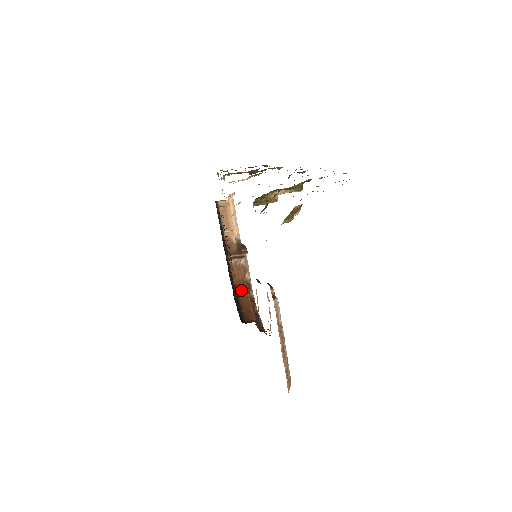
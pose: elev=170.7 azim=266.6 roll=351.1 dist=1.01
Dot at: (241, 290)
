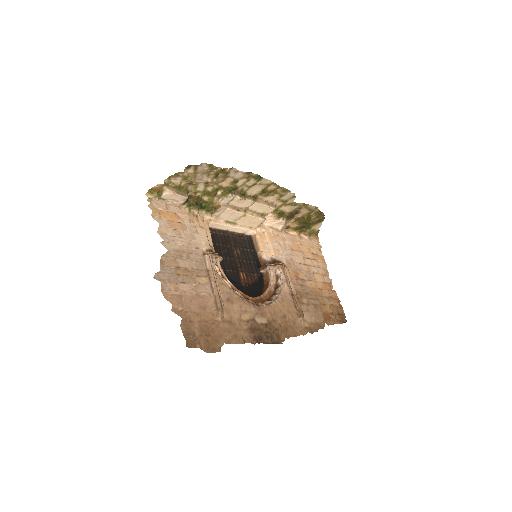
Dot at: (265, 288)
